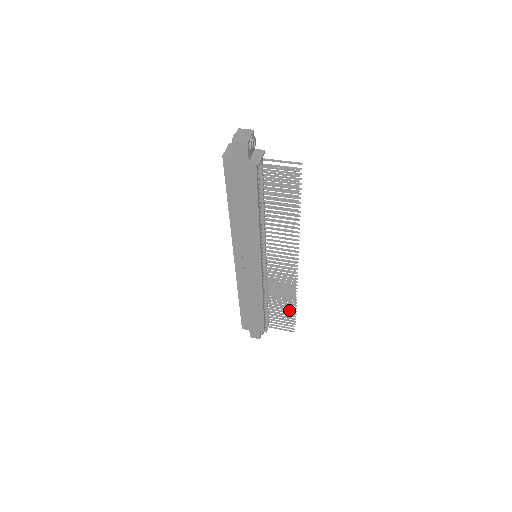
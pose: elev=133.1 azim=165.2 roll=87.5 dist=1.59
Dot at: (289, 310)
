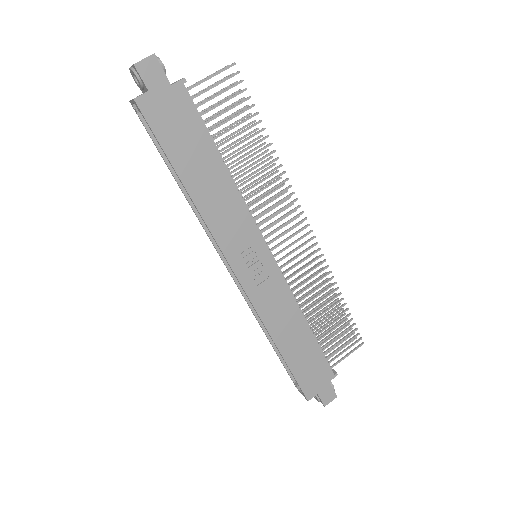
Dot at: (337, 319)
